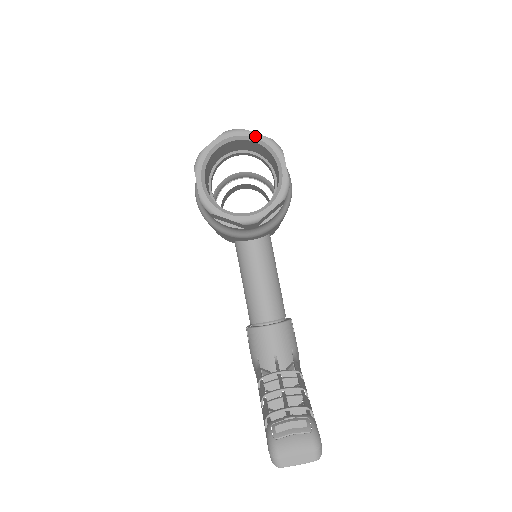
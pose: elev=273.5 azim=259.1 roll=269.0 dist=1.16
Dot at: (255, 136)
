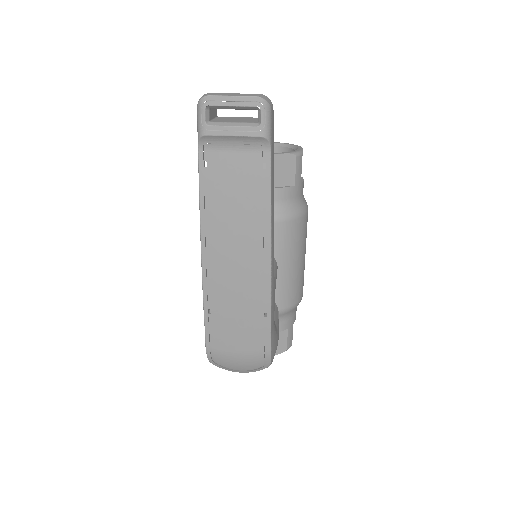
Dot at: (282, 143)
